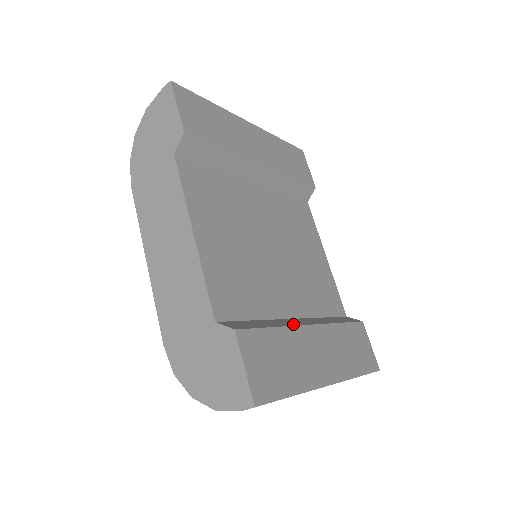
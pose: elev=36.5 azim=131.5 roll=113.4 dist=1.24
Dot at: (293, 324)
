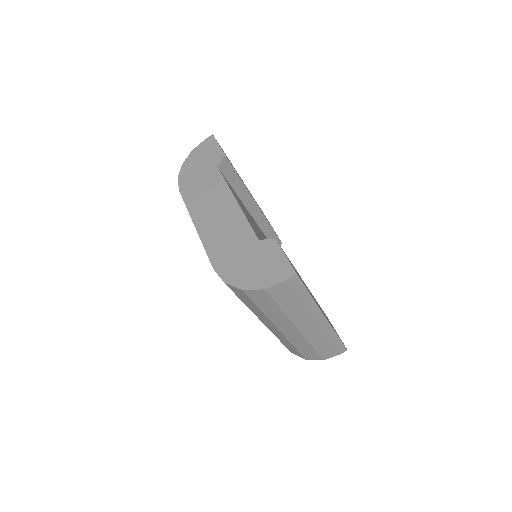
Dot at: occluded
